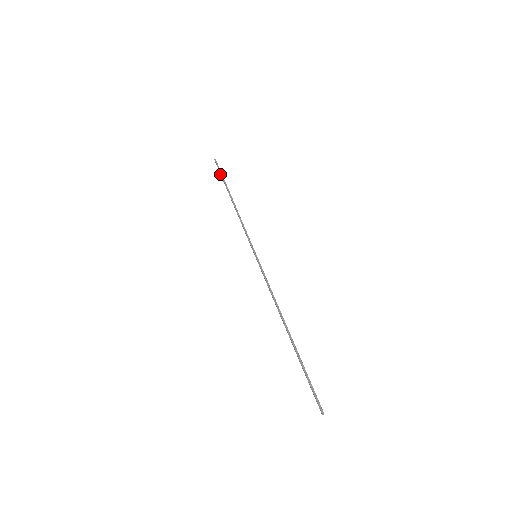
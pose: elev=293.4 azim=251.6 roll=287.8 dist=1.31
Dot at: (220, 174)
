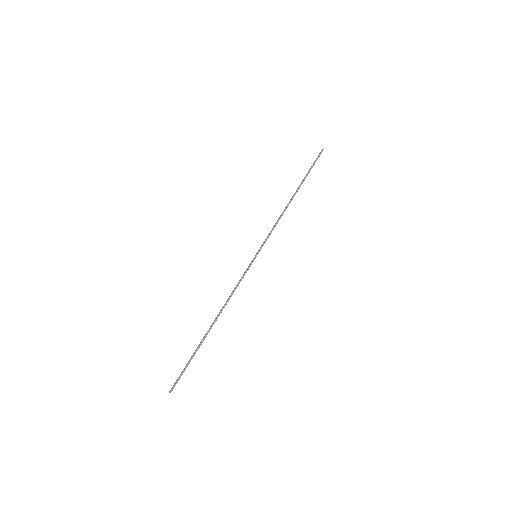
Dot at: (312, 165)
